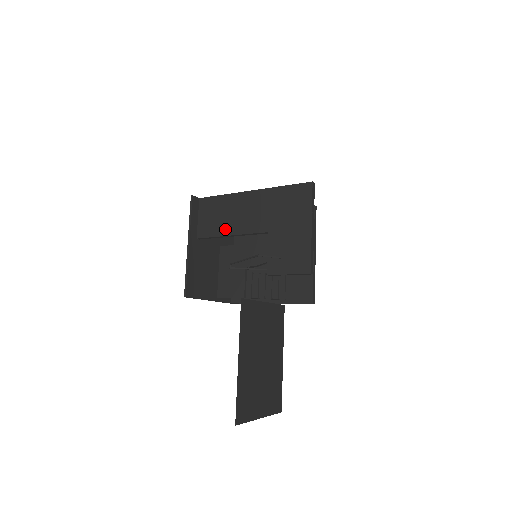
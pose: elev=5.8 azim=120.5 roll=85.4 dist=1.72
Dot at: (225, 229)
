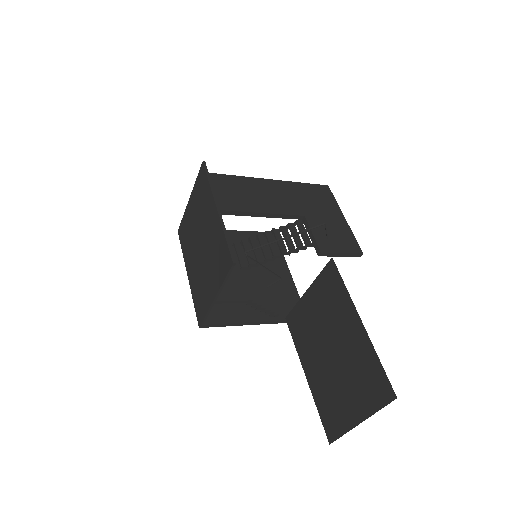
Dot at: (251, 206)
